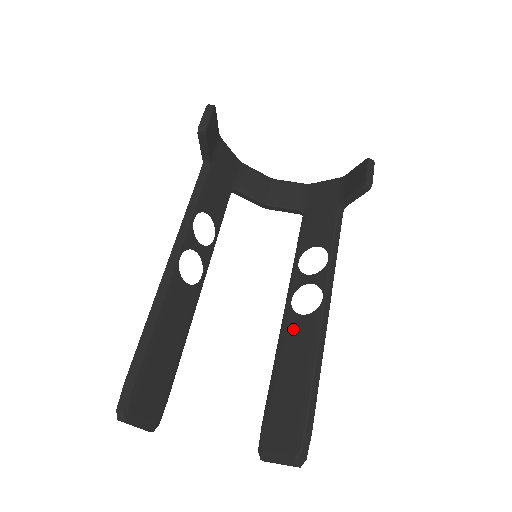
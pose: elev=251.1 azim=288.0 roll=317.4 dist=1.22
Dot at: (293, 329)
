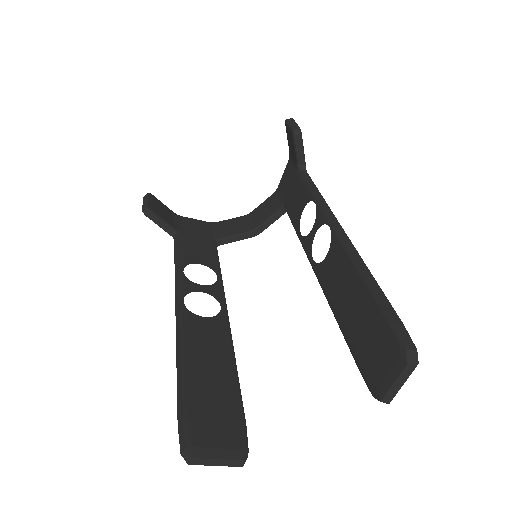
Dot at: (327, 274)
